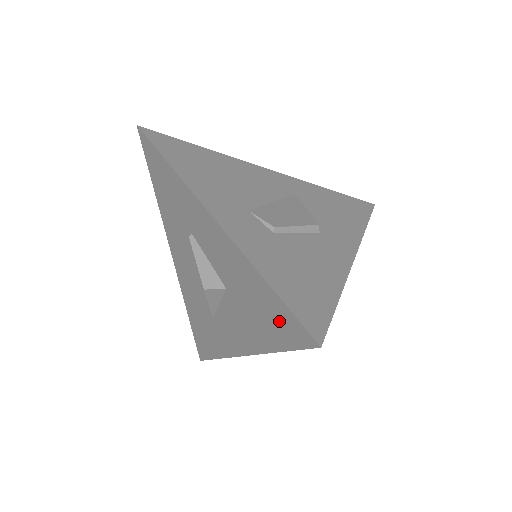
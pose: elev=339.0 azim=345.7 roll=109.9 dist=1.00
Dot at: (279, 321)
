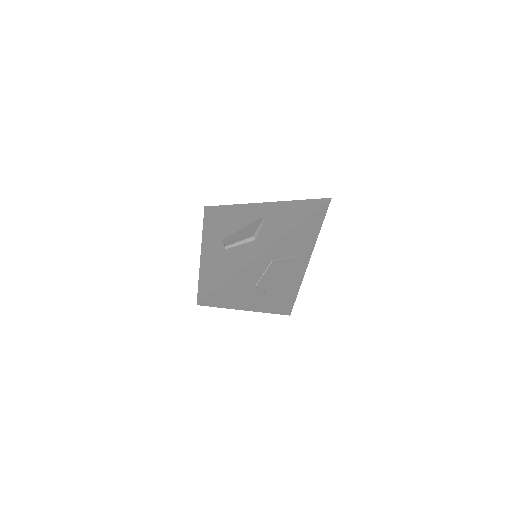
Dot at: occluded
